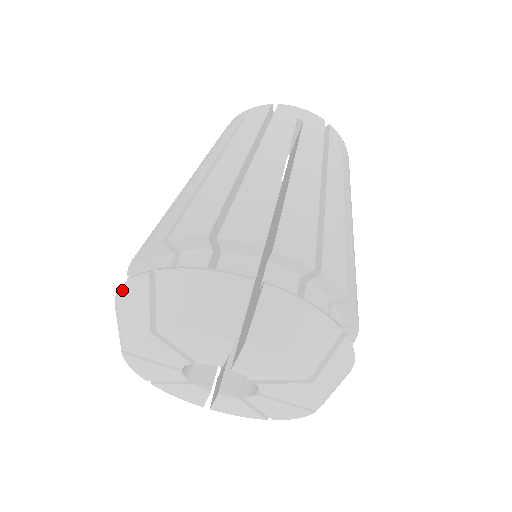
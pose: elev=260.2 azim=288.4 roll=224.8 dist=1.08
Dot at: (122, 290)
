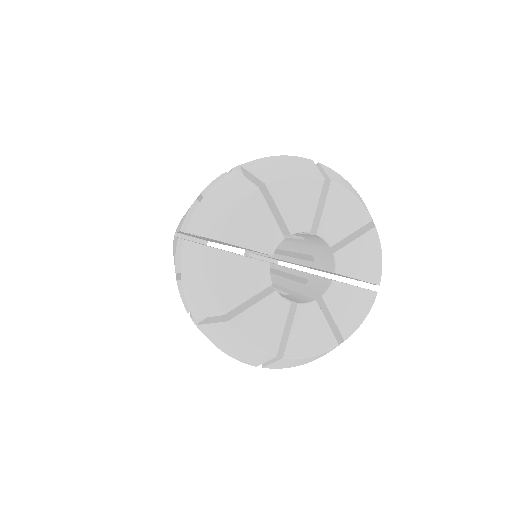
Dot at: (184, 283)
